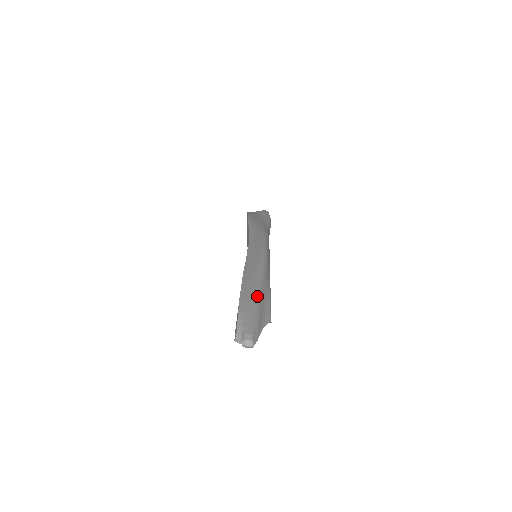
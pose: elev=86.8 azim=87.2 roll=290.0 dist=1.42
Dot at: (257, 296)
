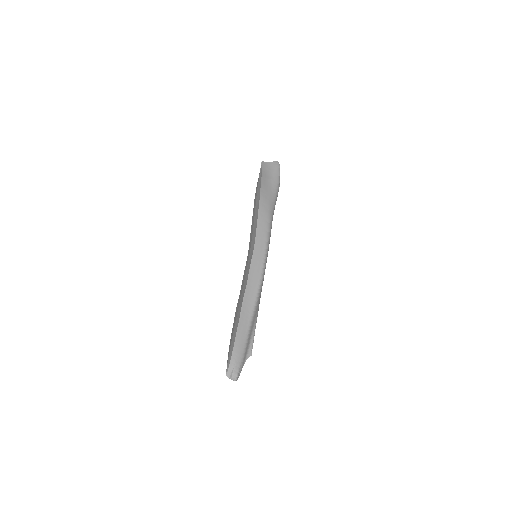
Dot at: (247, 334)
